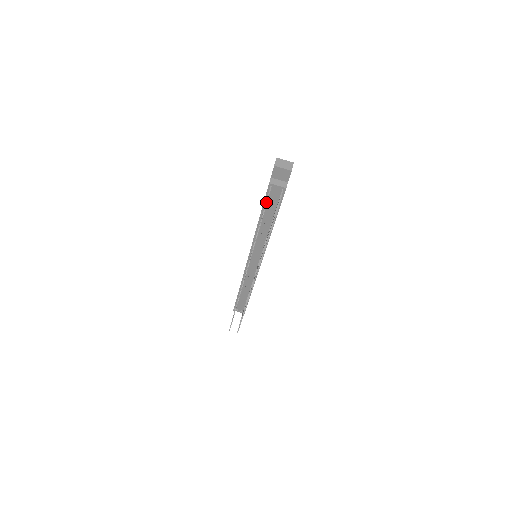
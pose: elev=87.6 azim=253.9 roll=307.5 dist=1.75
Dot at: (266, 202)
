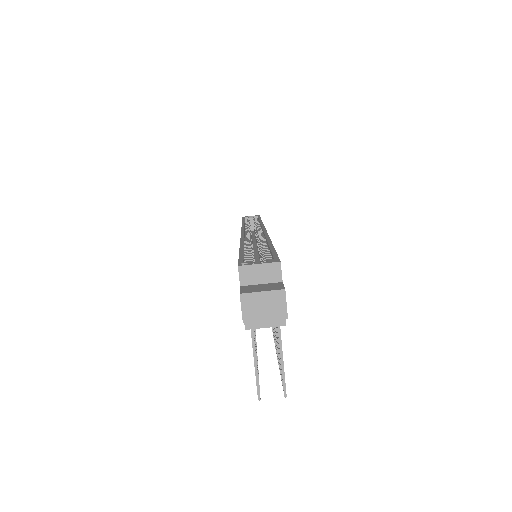
Dot at: (255, 368)
